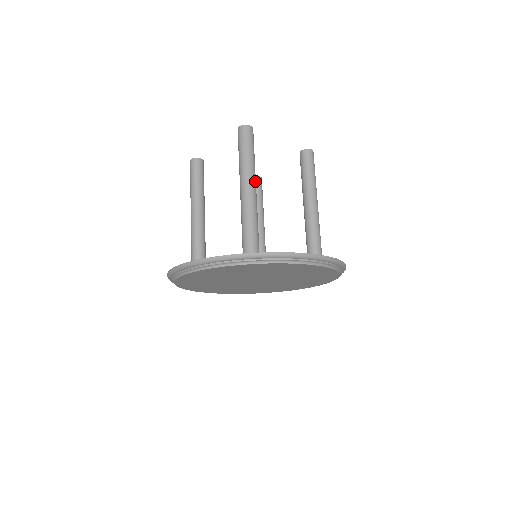
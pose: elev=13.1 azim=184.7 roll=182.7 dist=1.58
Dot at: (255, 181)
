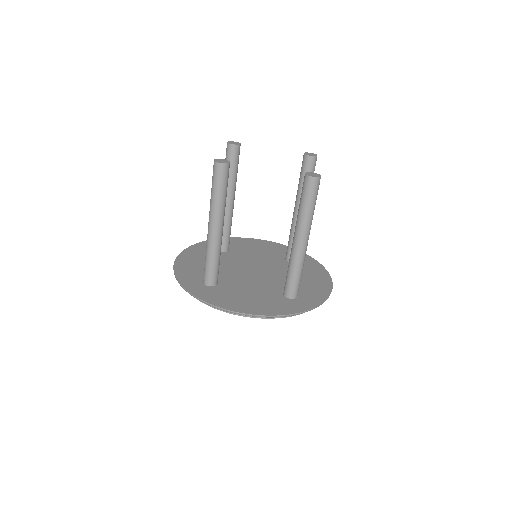
Dot at: occluded
